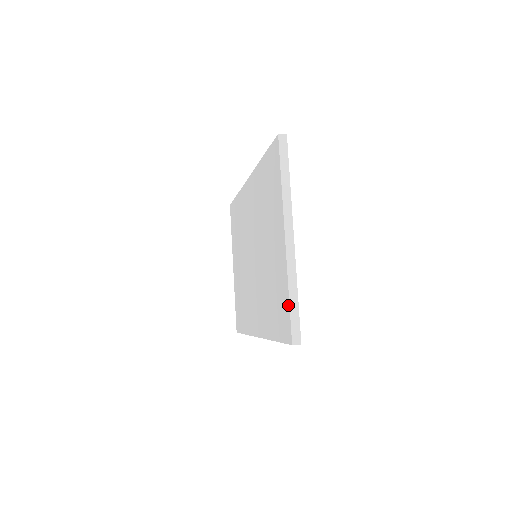
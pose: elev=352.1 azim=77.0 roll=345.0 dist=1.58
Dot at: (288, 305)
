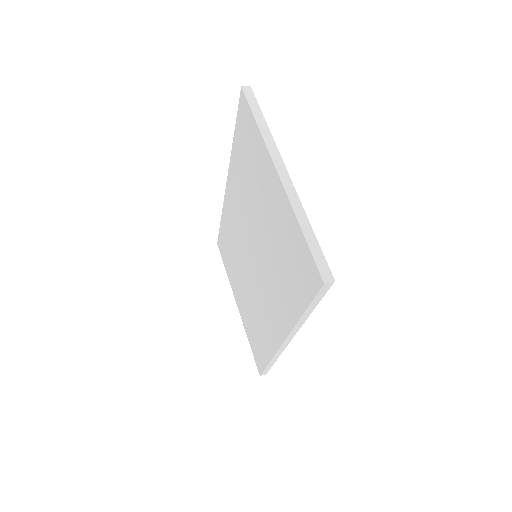
Dot at: (304, 243)
